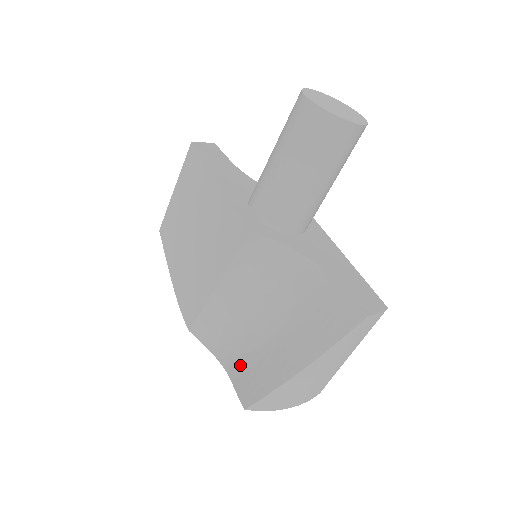
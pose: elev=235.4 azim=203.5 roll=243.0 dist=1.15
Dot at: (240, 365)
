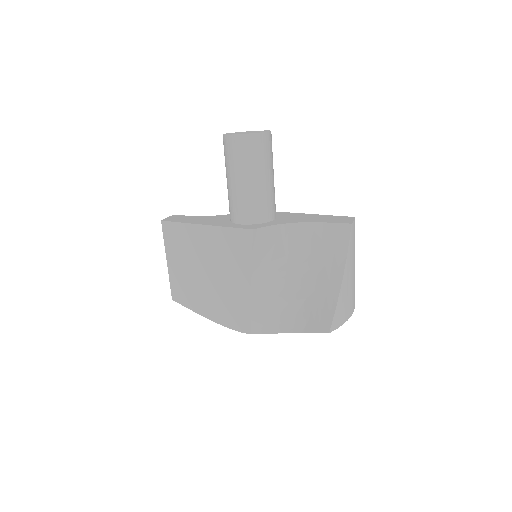
Dot at: (302, 319)
